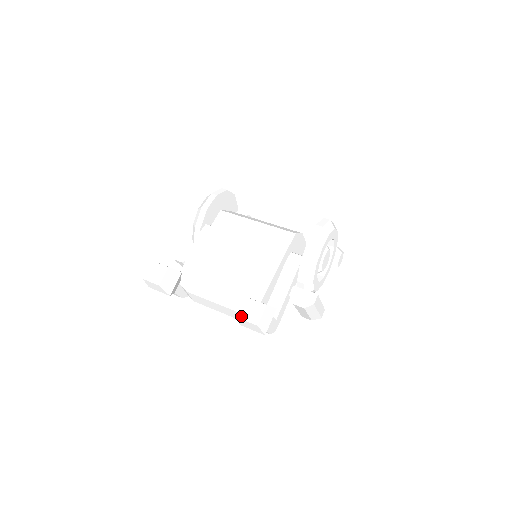
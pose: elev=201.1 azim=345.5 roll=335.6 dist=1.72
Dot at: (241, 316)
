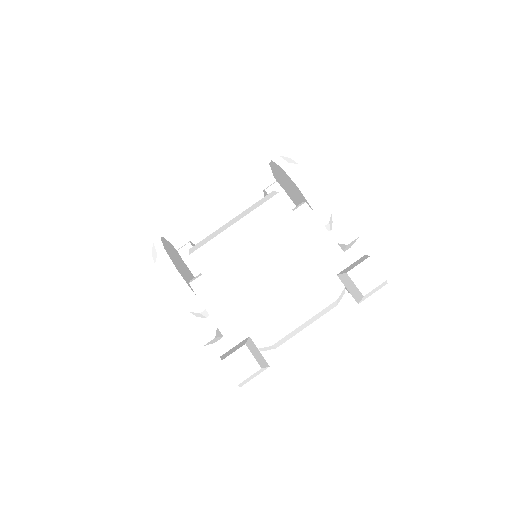
Dot at: (364, 292)
